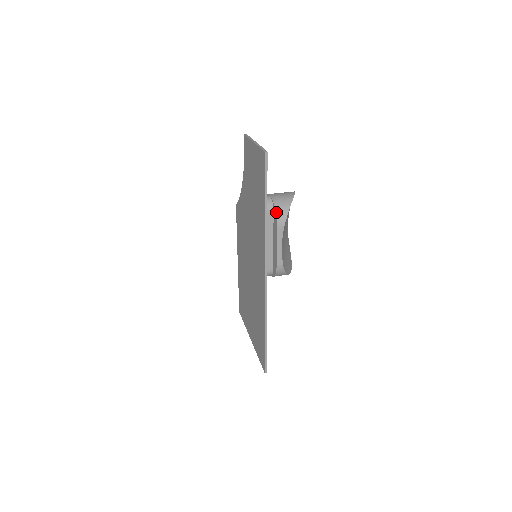
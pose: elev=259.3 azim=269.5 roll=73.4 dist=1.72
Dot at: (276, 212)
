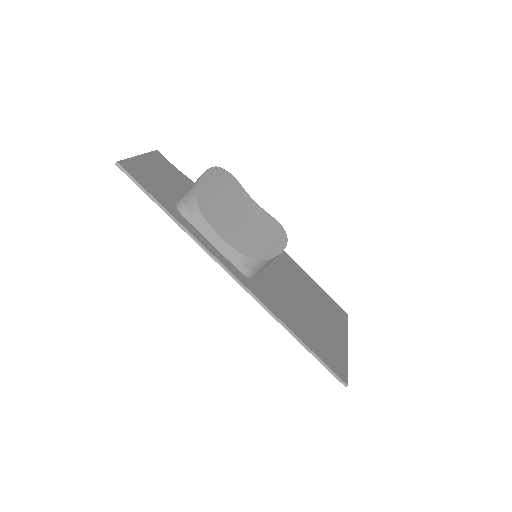
Dot at: (186, 207)
